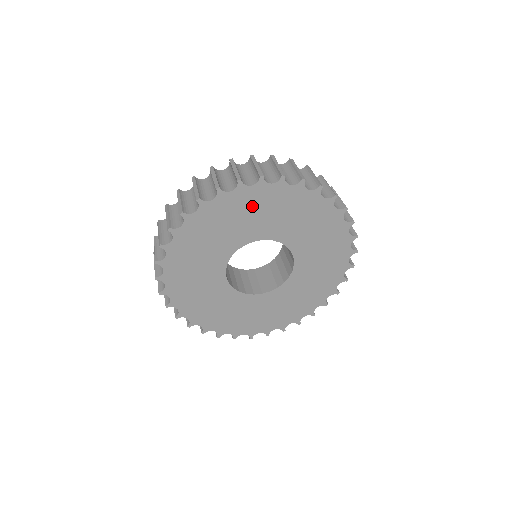
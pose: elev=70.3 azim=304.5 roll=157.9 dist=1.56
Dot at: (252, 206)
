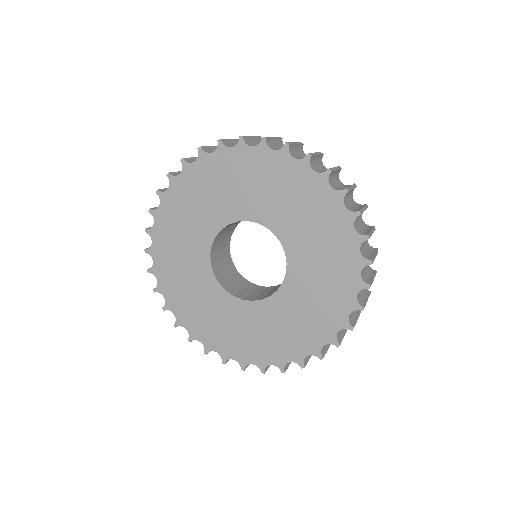
Dot at: (234, 173)
